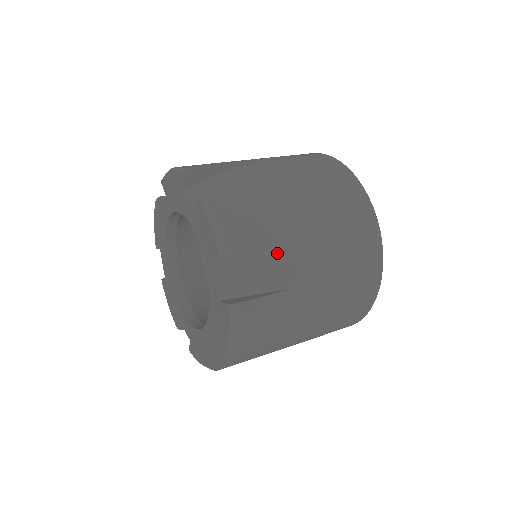
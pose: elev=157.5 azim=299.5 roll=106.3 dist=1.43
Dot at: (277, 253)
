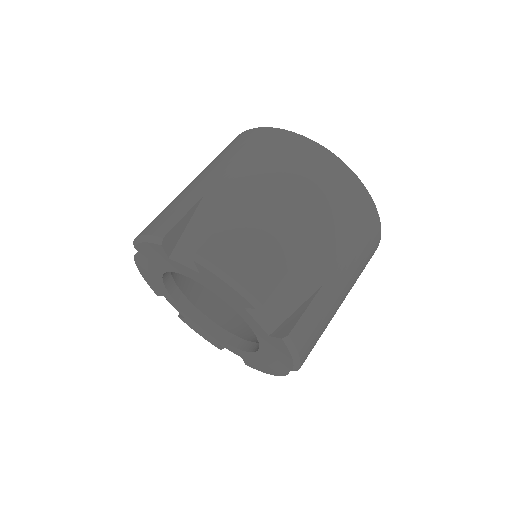
Dot at: (294, 267)
